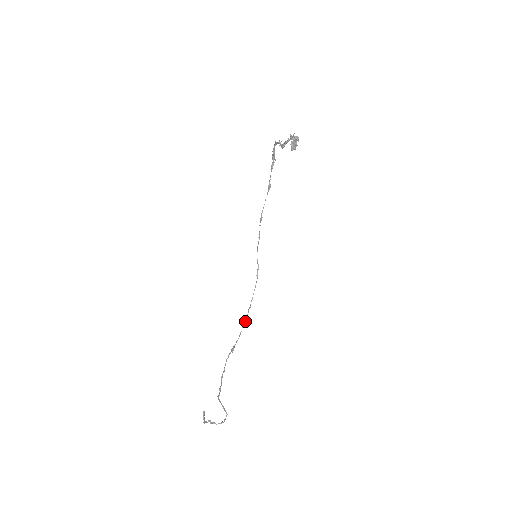
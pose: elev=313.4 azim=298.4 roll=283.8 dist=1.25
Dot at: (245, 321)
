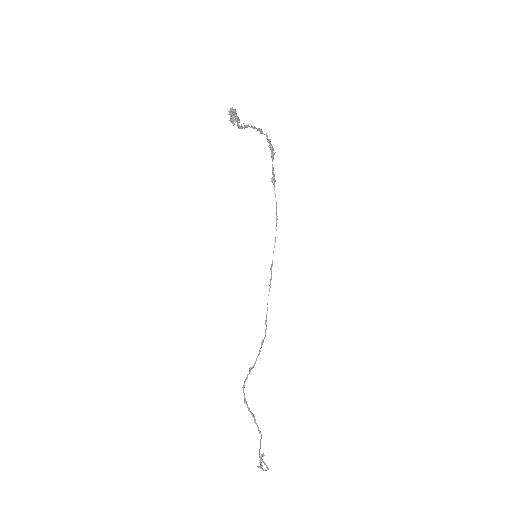
Dot at: occluded
